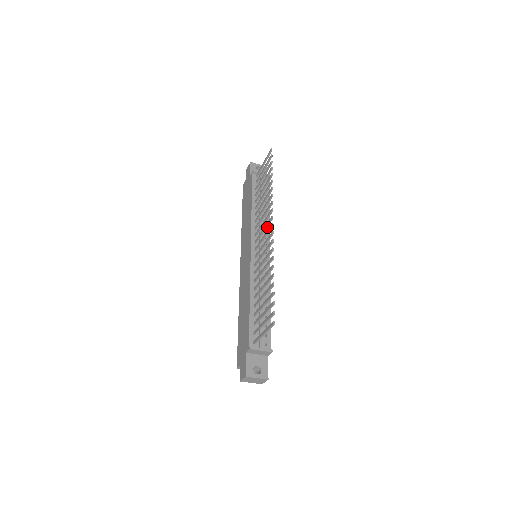
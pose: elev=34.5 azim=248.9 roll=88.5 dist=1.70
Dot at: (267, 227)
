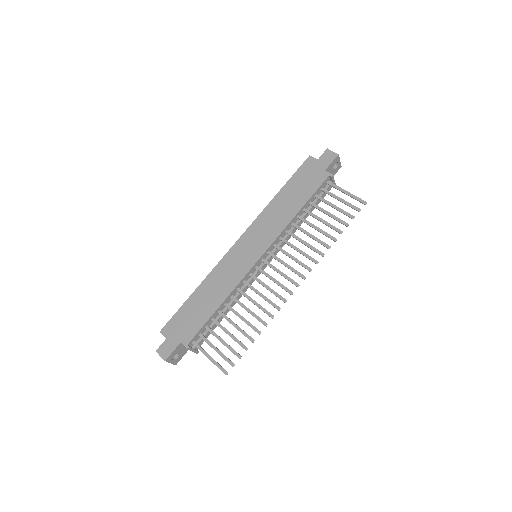
Dot at: (287, 239)
